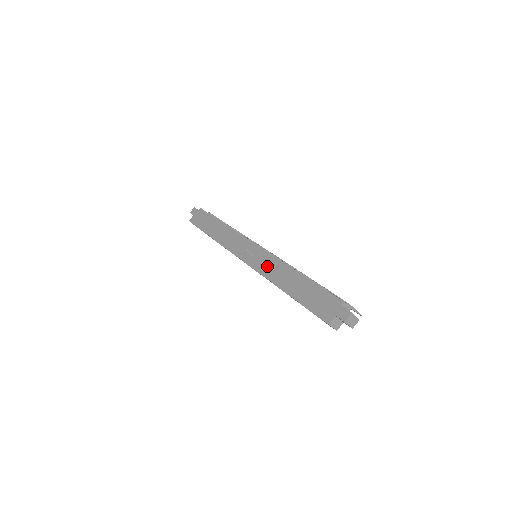
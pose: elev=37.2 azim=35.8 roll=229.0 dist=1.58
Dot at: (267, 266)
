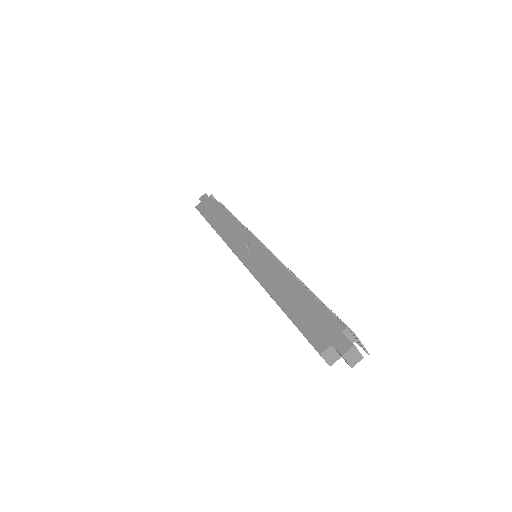
Dot at: (264, 268)
